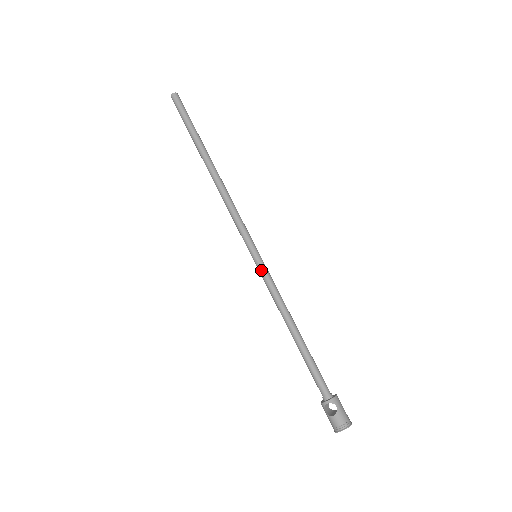
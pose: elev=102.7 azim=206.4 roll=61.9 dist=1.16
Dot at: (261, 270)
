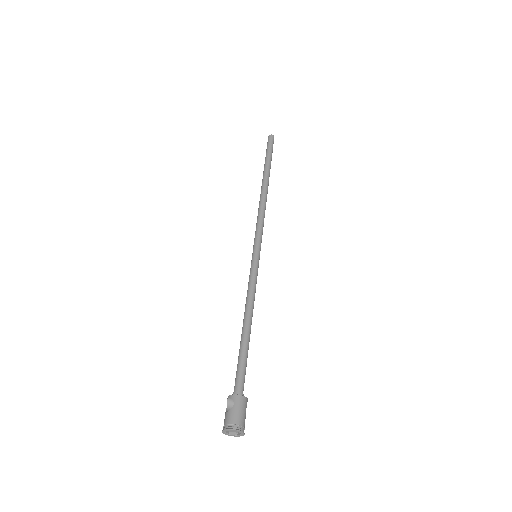
Dot at: (251, 266)
